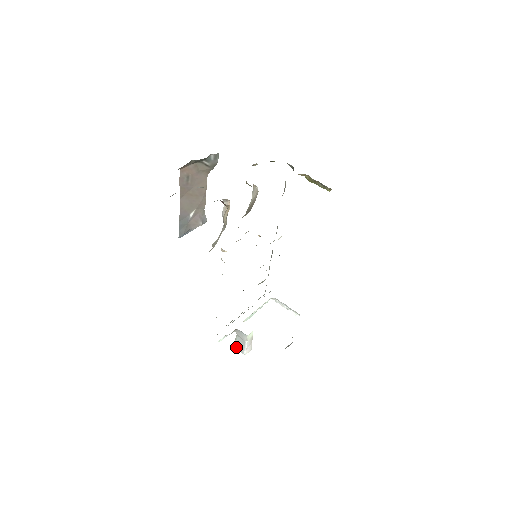
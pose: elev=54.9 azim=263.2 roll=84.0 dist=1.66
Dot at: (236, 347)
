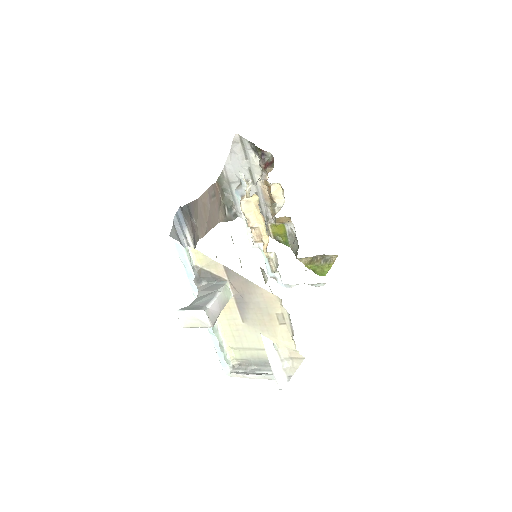
Dot at: (187, 308)
